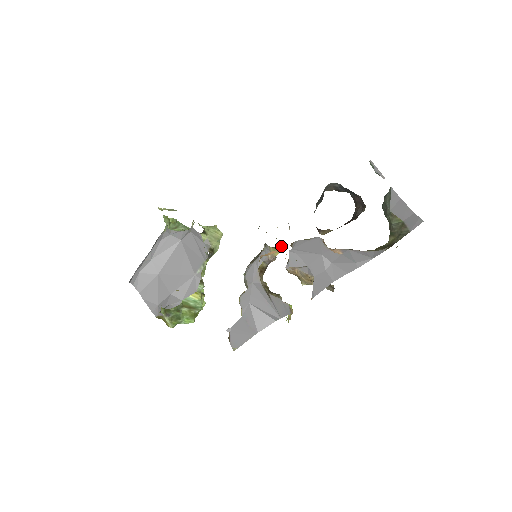
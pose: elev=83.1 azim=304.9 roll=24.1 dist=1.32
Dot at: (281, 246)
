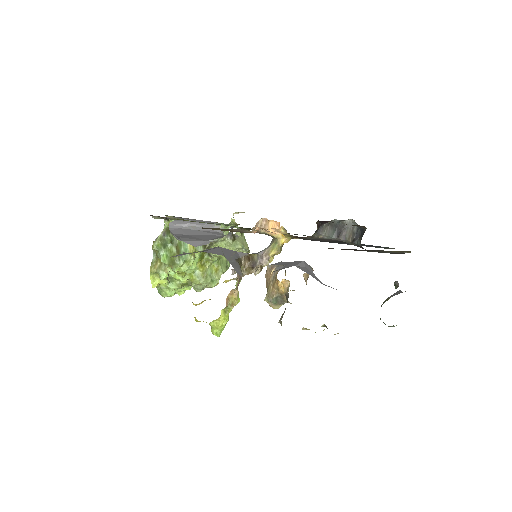
Dot at: (281, 240)
